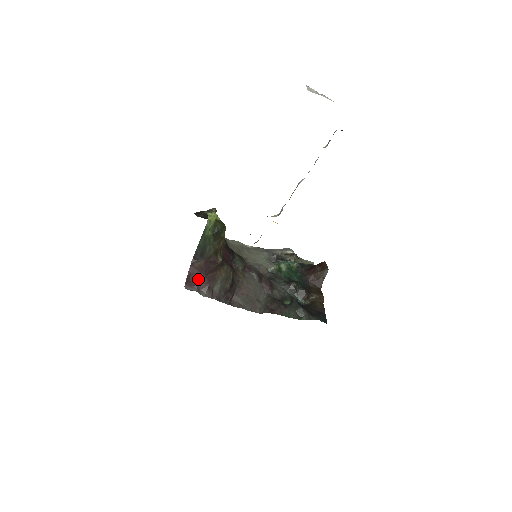
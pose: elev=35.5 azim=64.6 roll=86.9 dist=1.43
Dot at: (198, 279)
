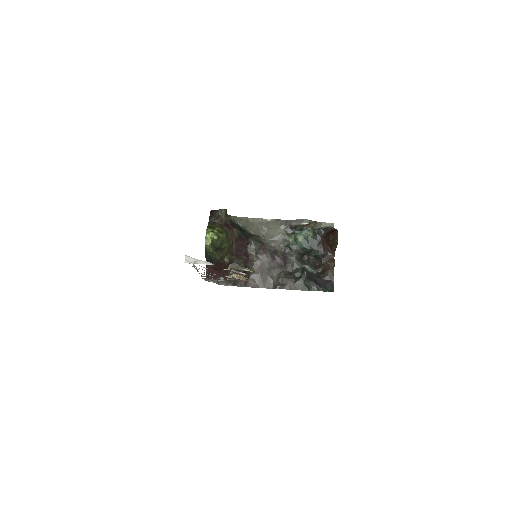
Dot at: occluded
